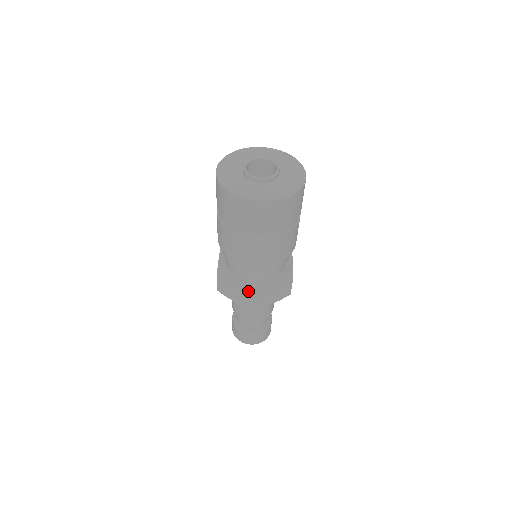
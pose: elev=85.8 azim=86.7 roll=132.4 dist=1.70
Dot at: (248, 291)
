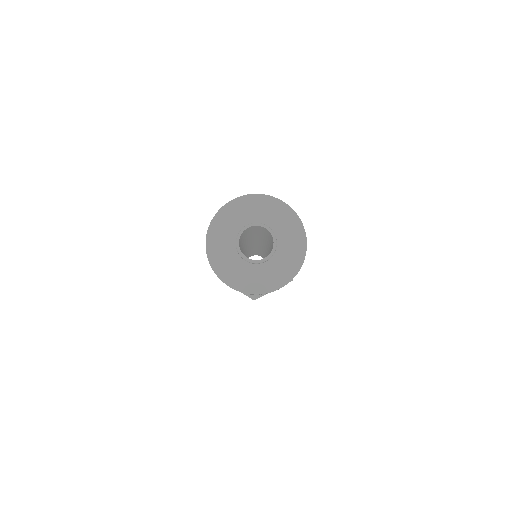
Dot at: (248, 296)
